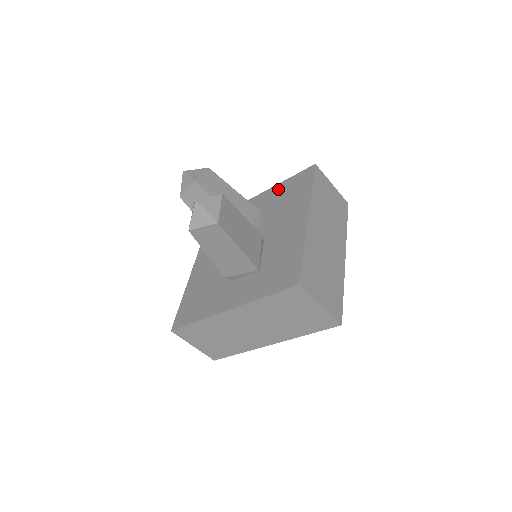
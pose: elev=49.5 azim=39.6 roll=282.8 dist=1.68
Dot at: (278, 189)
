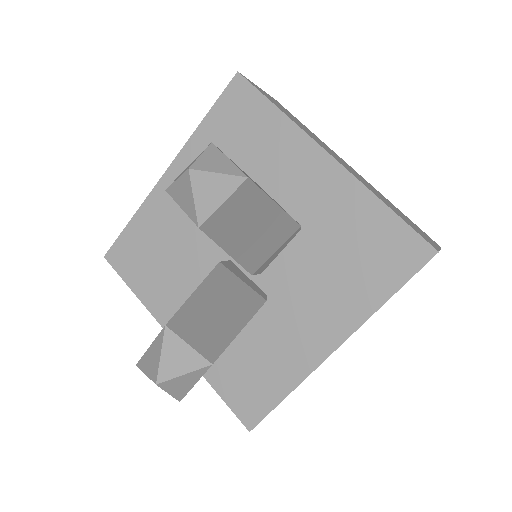
Dot at: (358, 207)
